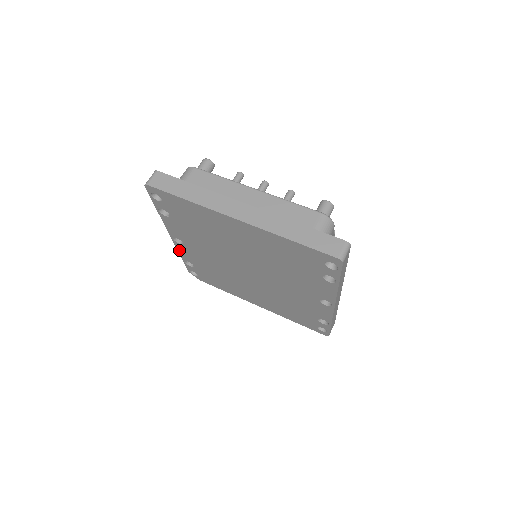
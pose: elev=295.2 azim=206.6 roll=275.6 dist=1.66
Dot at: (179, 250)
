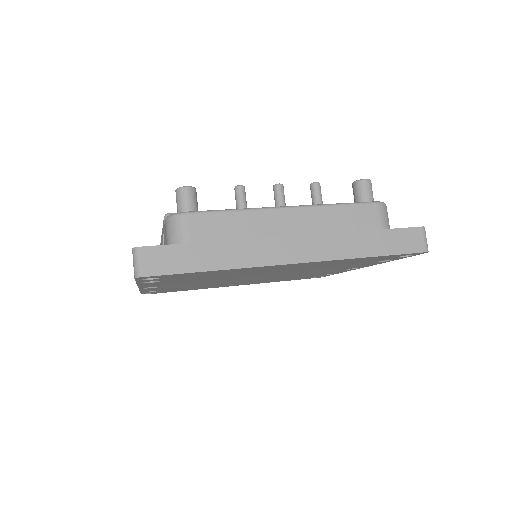
Dot at: (143, 290)
